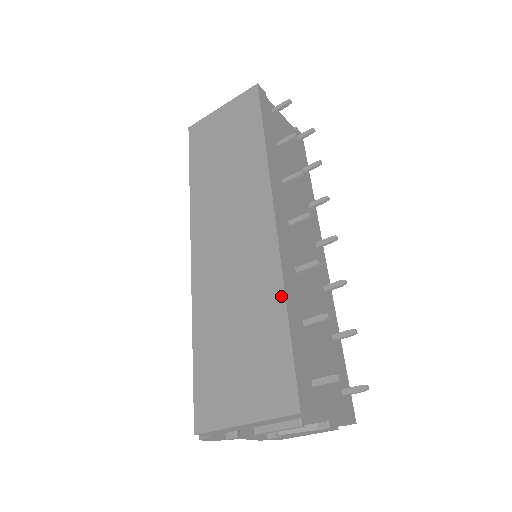
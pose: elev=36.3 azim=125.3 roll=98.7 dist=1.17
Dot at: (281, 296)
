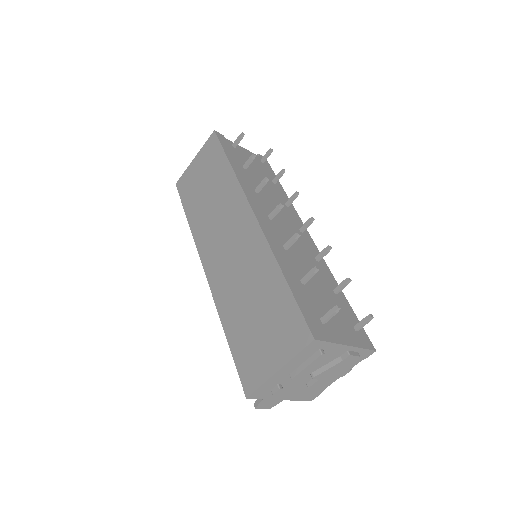
Dot at: (276, 266)
